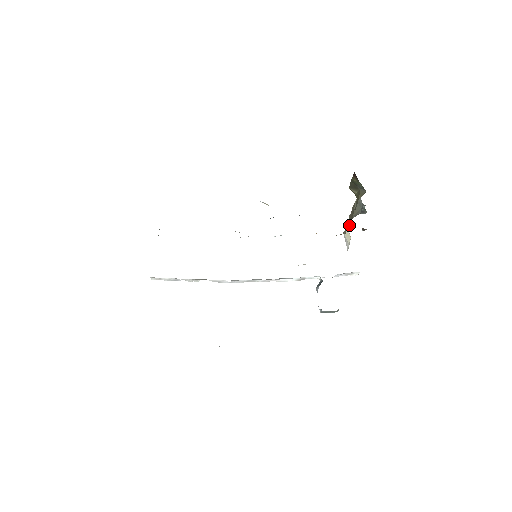
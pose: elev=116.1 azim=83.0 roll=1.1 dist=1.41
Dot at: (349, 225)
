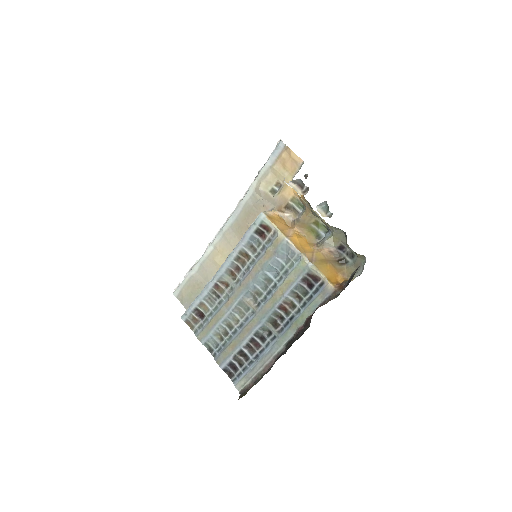
Dot at: occluded
